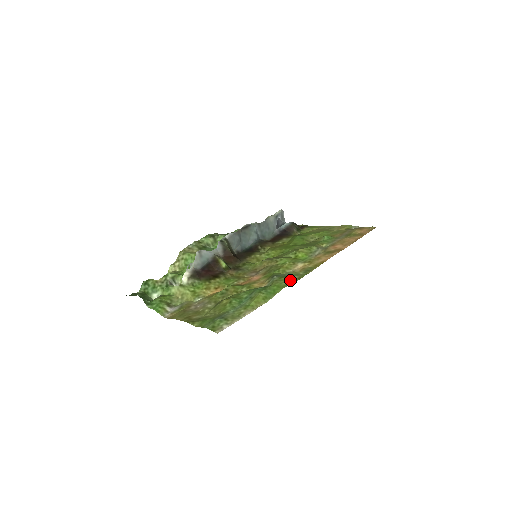
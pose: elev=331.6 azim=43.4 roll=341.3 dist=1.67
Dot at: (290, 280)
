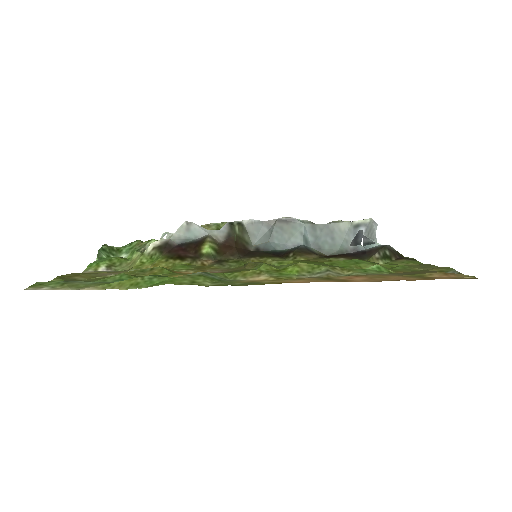
Dot at: (201, 281)
